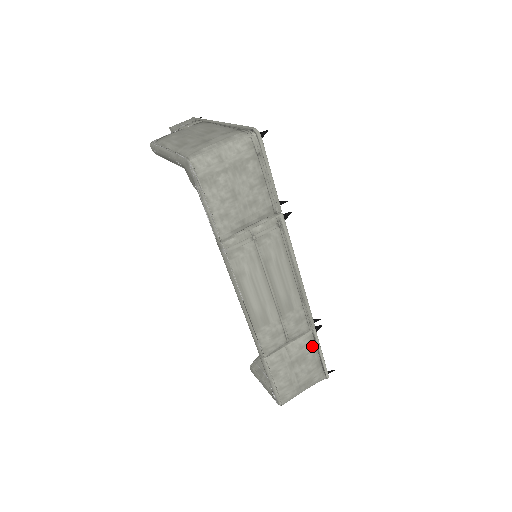
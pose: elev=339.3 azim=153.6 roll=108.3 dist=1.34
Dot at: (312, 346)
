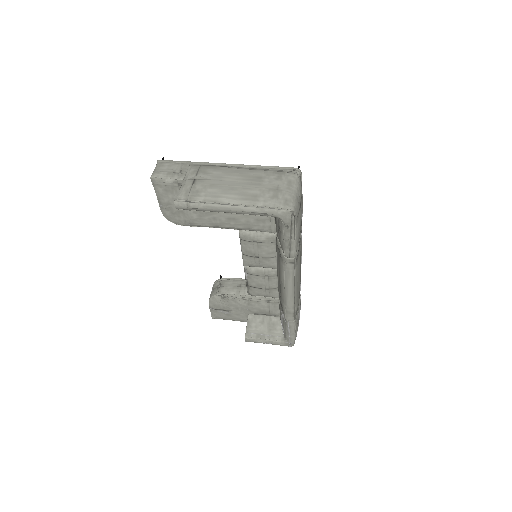
Dot at: (300, 297)
